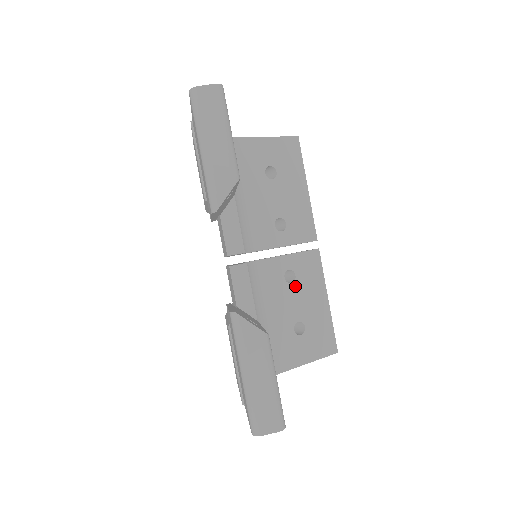
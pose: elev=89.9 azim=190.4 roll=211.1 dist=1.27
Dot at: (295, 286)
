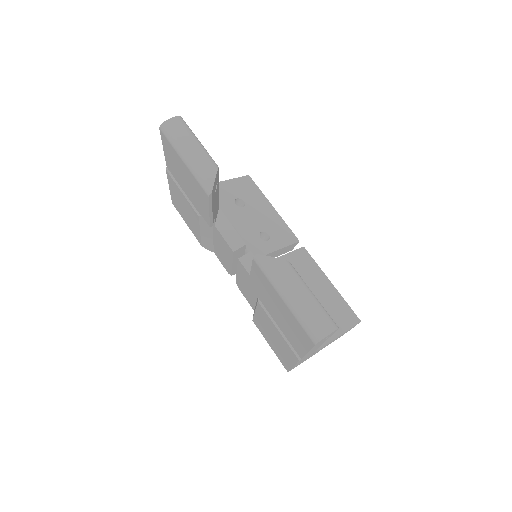
Dot at: occluded
